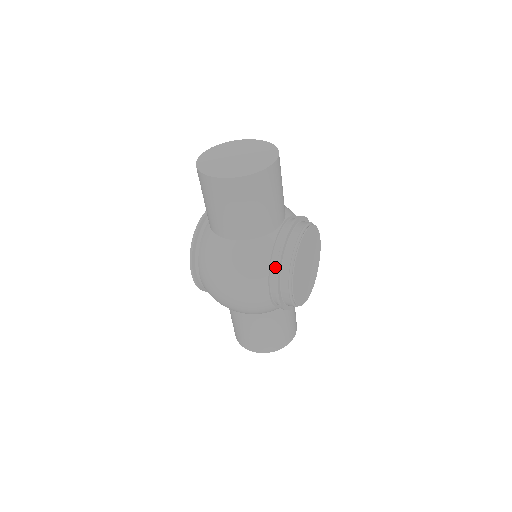
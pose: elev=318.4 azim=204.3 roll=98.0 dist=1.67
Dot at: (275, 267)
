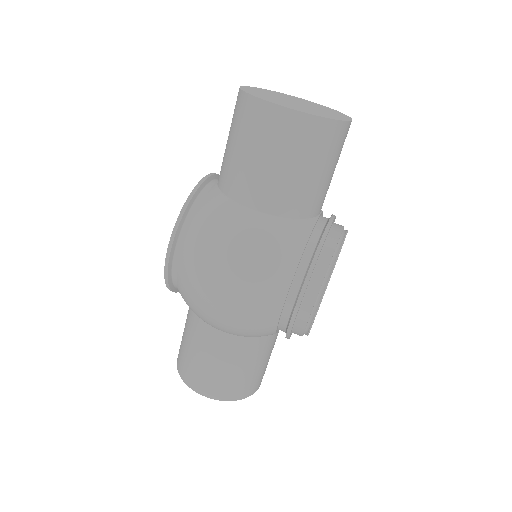
Dot at: (306, 265)
